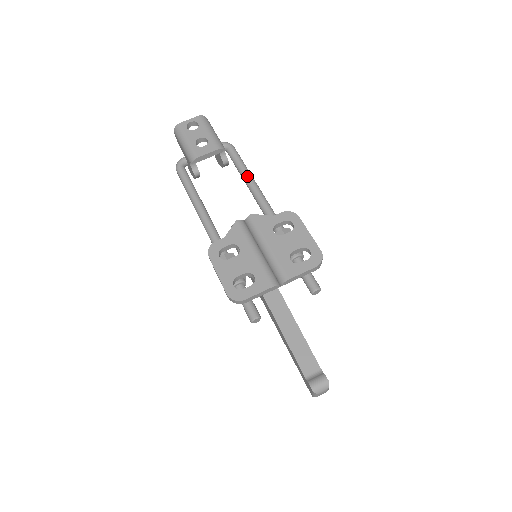
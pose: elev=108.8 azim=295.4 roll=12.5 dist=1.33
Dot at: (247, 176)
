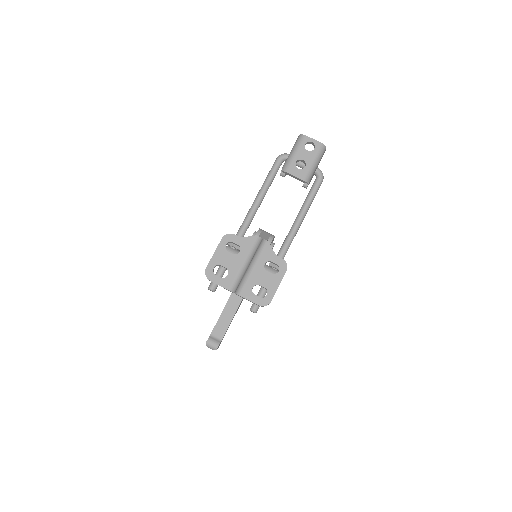
Dot at: (304, 209)
